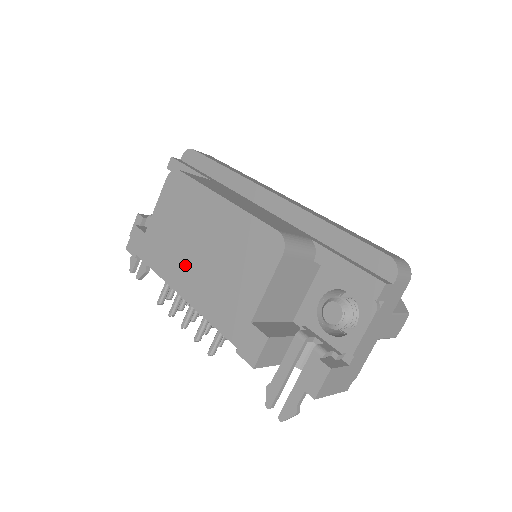
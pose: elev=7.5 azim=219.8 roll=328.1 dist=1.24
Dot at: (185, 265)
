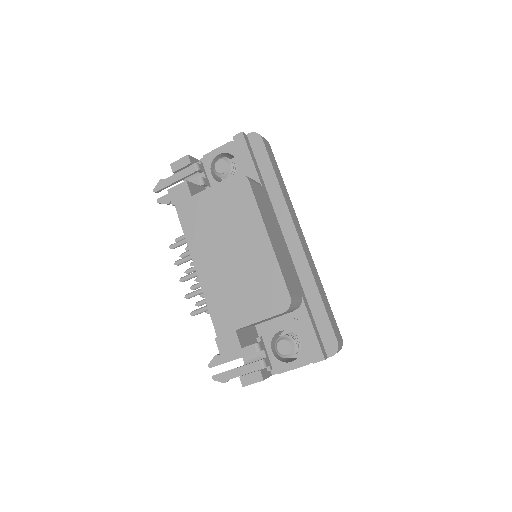
Dot at: (211, 252)
